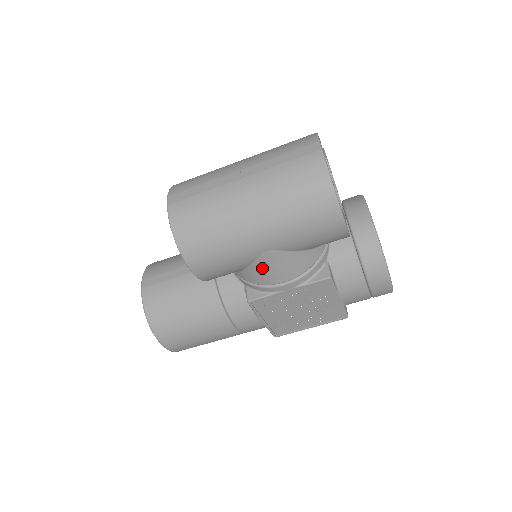
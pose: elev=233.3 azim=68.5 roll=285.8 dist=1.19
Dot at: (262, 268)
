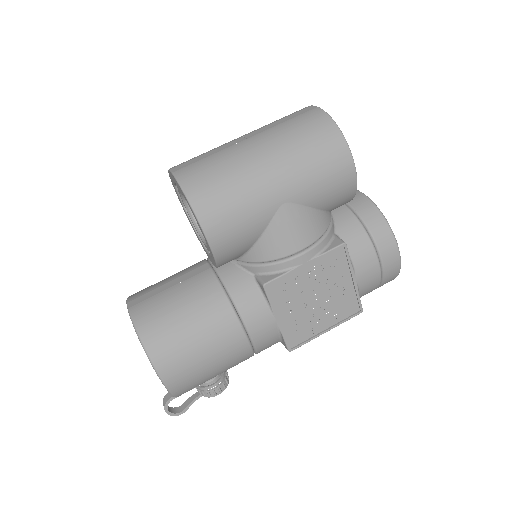
Dot at: (279, 230)
